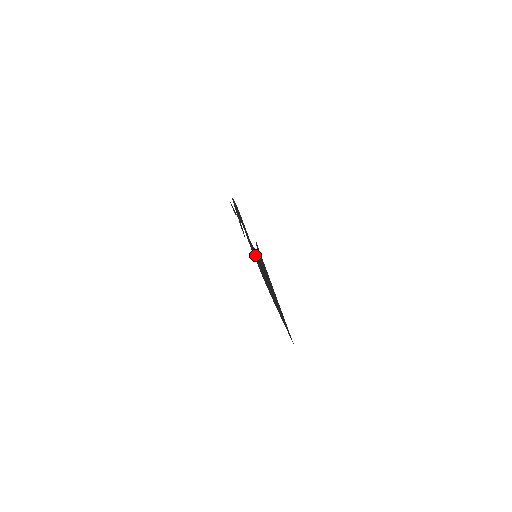
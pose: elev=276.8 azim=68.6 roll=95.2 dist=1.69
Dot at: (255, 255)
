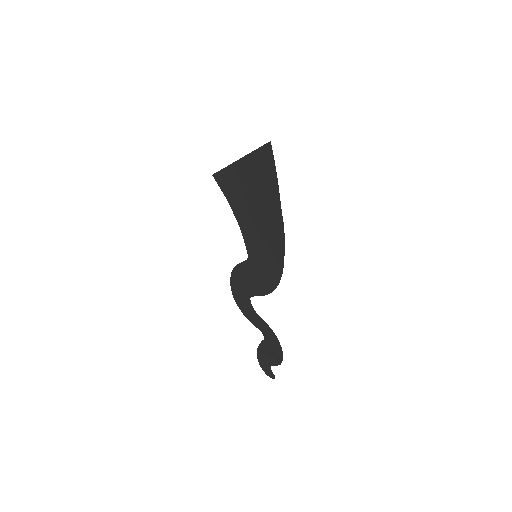
Dot at: (259, 265)
